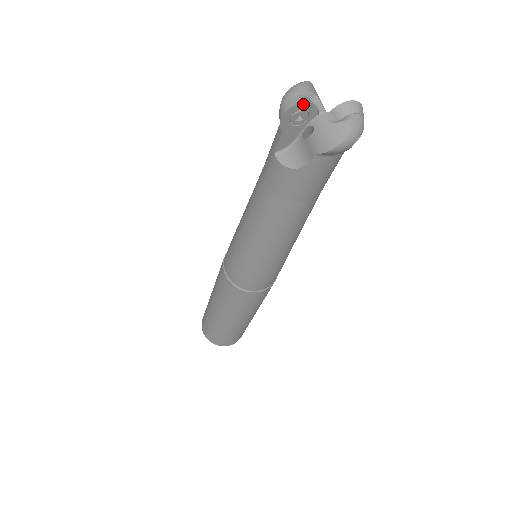
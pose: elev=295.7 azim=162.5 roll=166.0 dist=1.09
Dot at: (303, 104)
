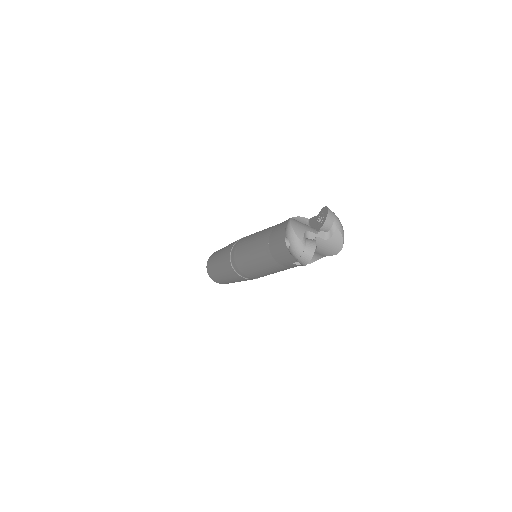
Dot at: (313, 253)
